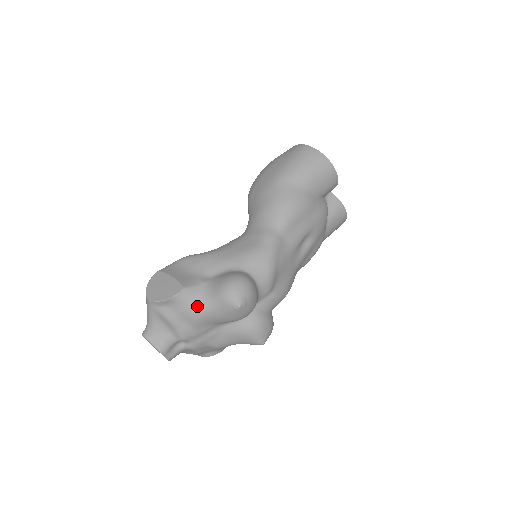
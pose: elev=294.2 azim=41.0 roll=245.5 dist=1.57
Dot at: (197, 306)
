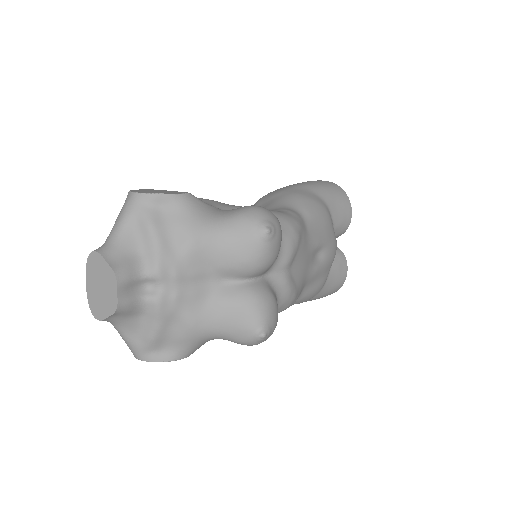
Dot at: (203, 221)
